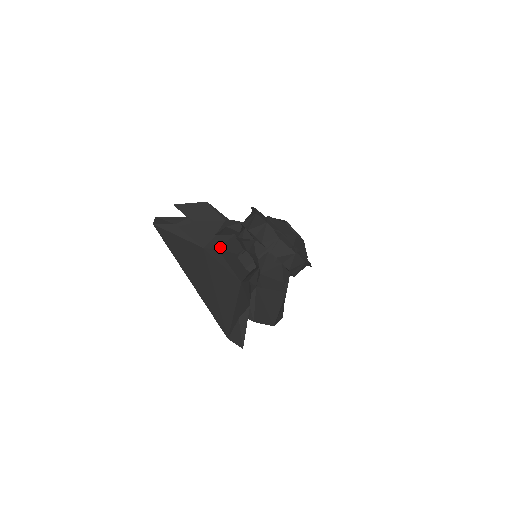
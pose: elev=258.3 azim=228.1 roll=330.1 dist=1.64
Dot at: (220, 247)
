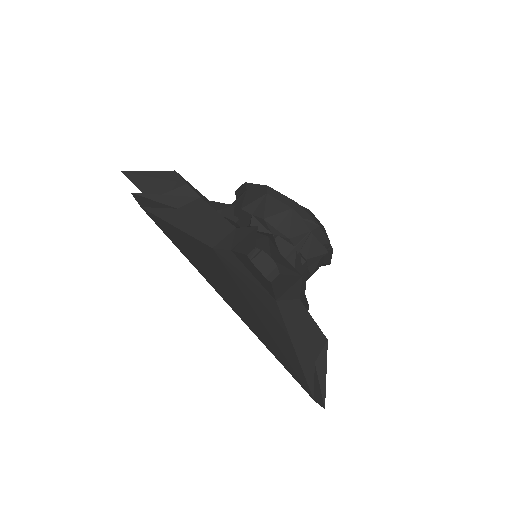
Dot at: (234, 246)
